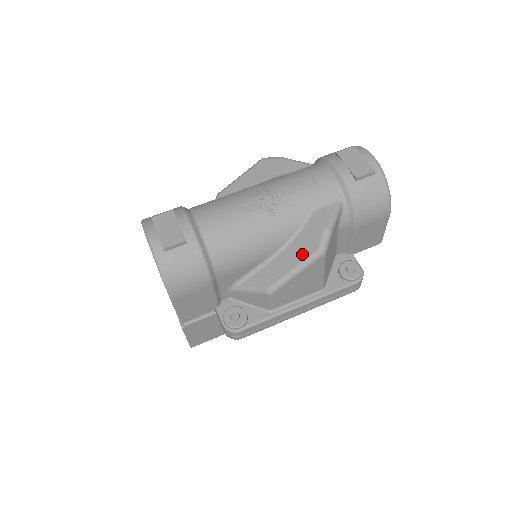
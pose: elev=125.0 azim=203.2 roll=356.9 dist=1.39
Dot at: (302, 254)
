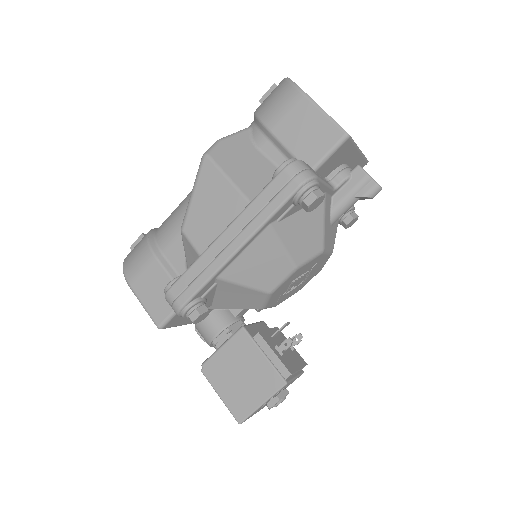
Dot at: occluded
